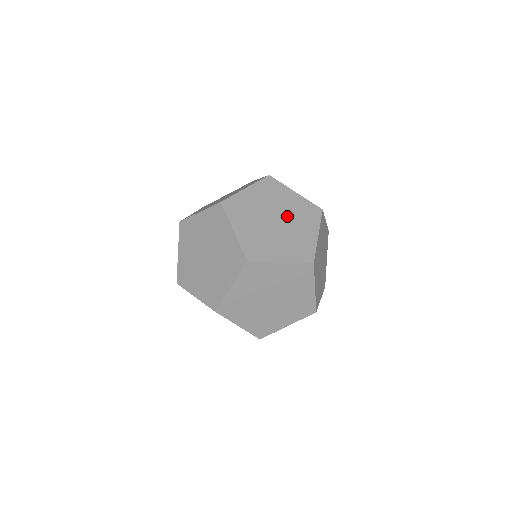
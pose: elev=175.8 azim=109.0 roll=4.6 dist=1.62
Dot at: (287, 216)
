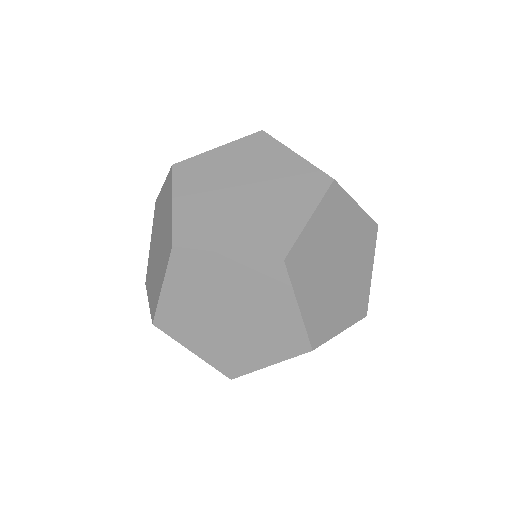
Dot at: (267, 187)
